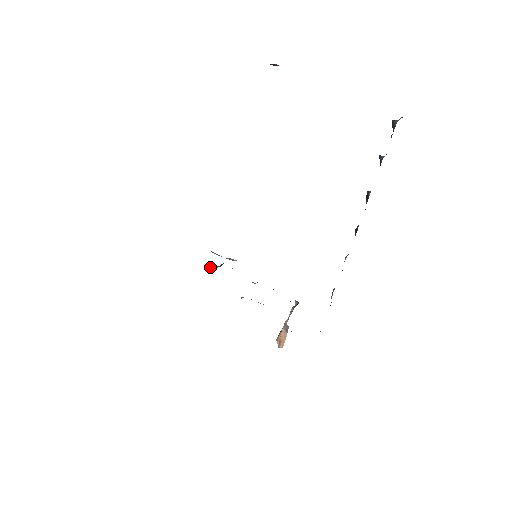
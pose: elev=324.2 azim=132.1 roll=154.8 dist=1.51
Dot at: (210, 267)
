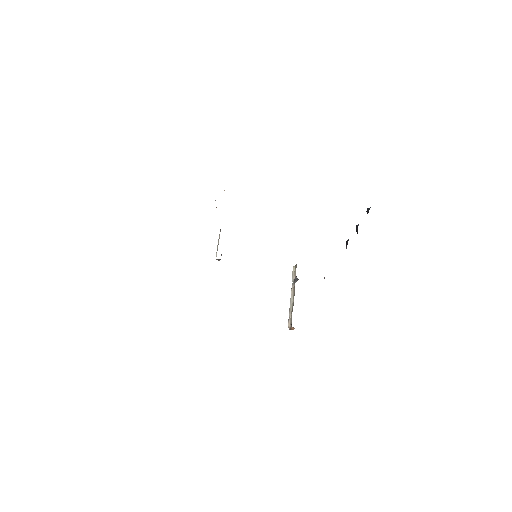
Dot at: (219, 259)
